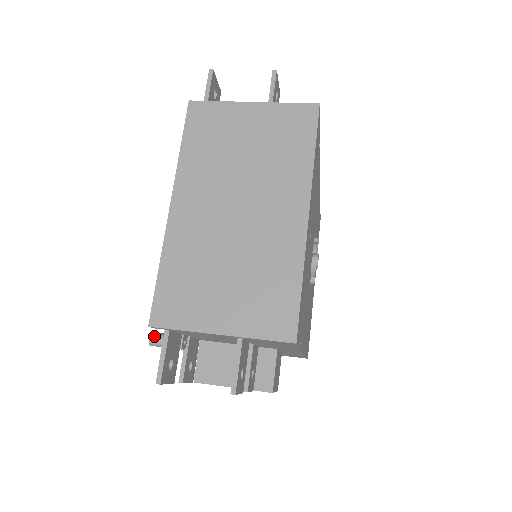
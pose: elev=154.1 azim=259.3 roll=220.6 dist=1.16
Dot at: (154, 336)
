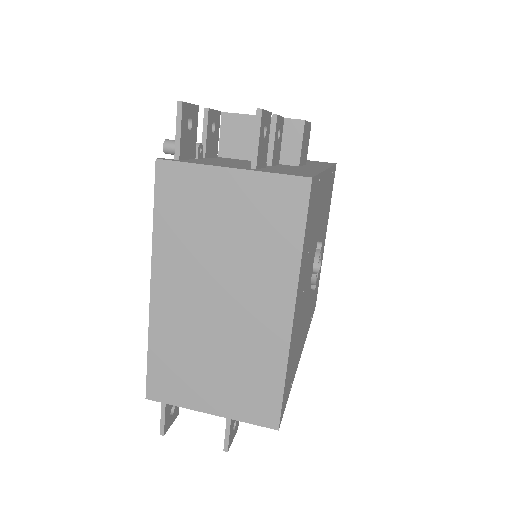
Dot at: occluded
